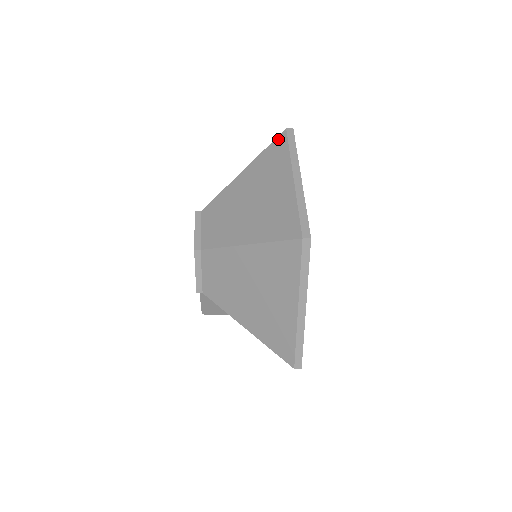
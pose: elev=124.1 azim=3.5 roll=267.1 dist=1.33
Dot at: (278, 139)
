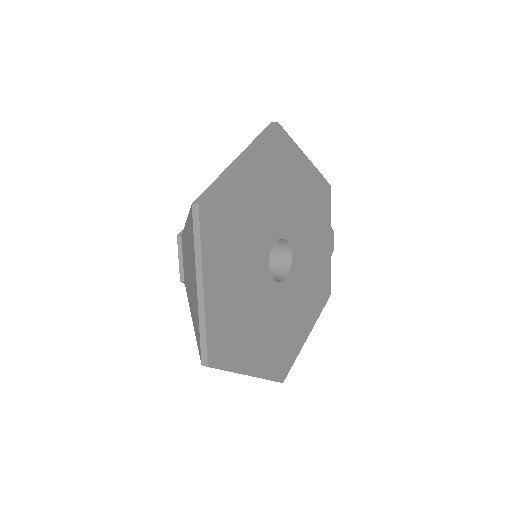
Dot at: (190, 213)
